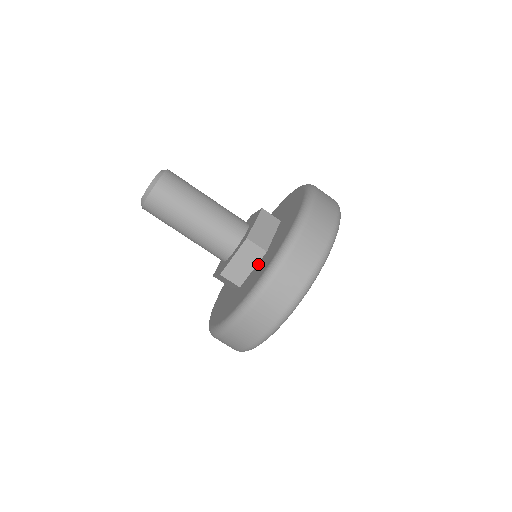
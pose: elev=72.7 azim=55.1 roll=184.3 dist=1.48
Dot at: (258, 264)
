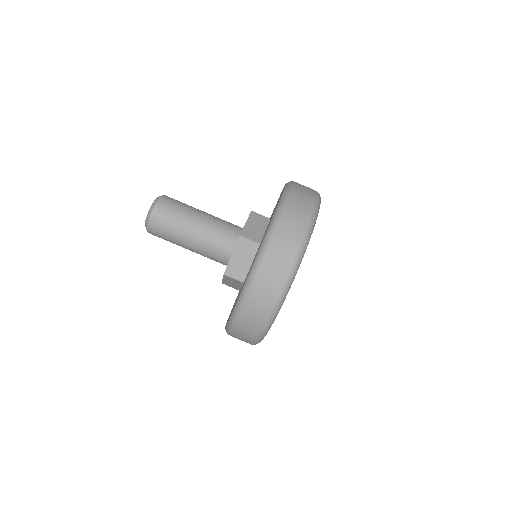
Dot at: (254, 256)
